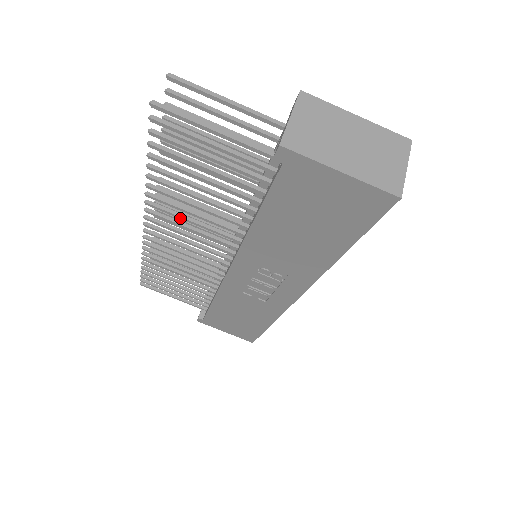
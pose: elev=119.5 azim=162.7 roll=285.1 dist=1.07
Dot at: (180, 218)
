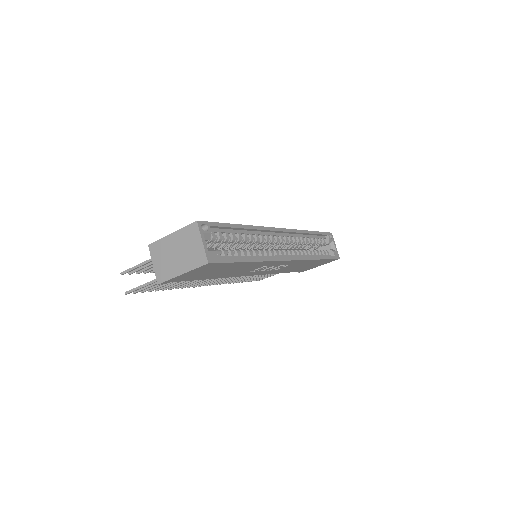
Dot at: occluded
